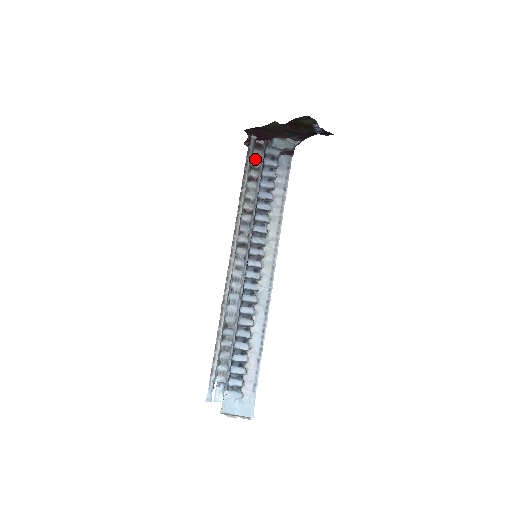
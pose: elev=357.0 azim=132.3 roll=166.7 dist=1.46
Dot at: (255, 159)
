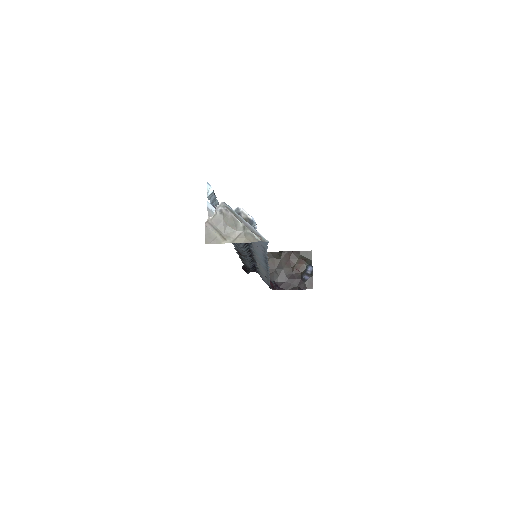
Dot at: occluded
